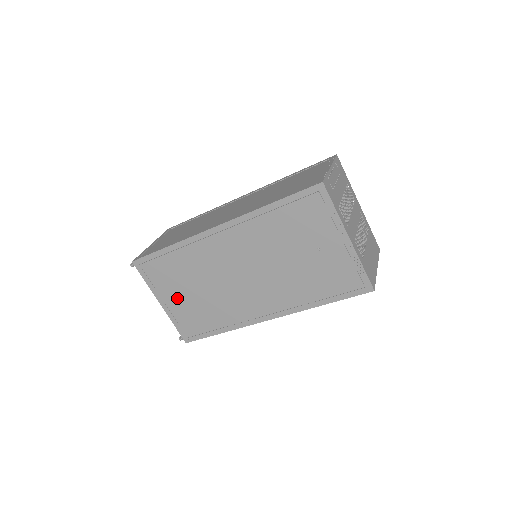
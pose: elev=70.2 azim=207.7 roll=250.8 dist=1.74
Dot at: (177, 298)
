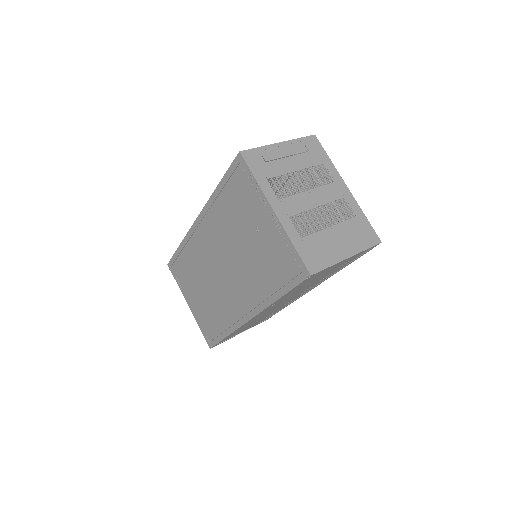
Dot at: (195, 299)
